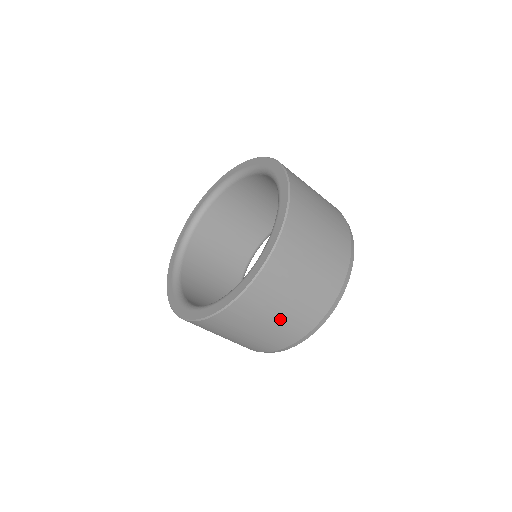
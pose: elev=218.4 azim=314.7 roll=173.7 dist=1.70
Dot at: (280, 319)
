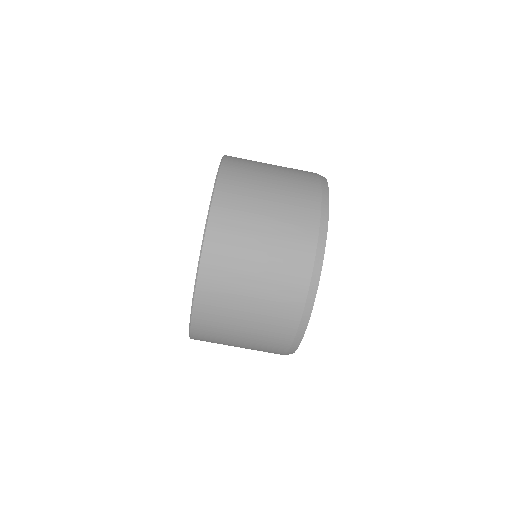
Dot at: (253, 319)
